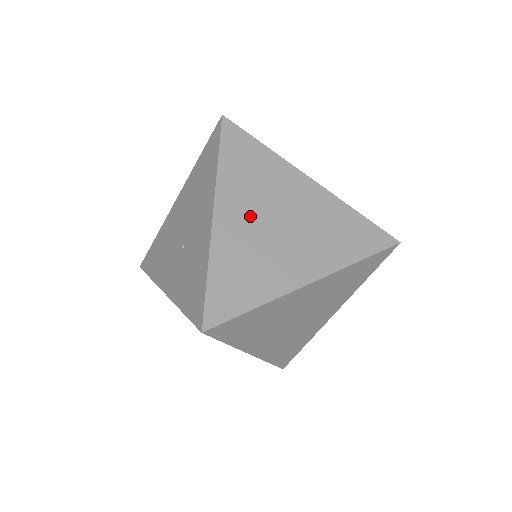
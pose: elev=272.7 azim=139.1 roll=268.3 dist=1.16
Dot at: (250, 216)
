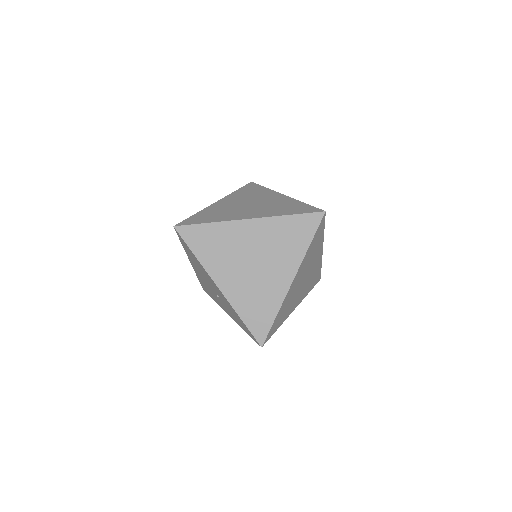
Dot at: (236, 273)
